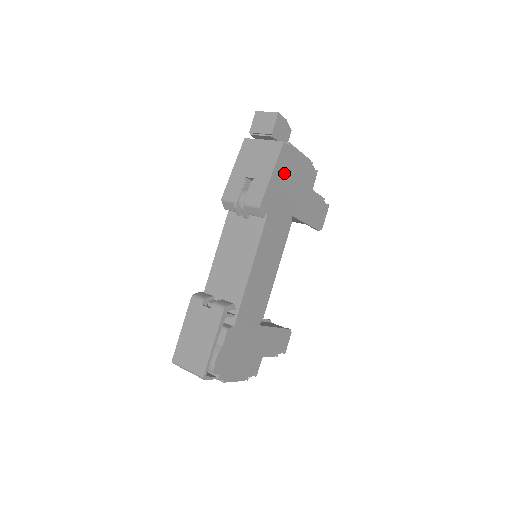
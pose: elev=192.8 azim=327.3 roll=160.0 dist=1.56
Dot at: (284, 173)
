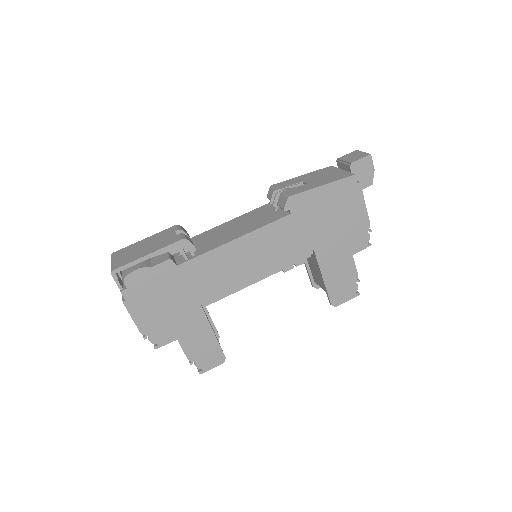
Dot at: (335, 201)
